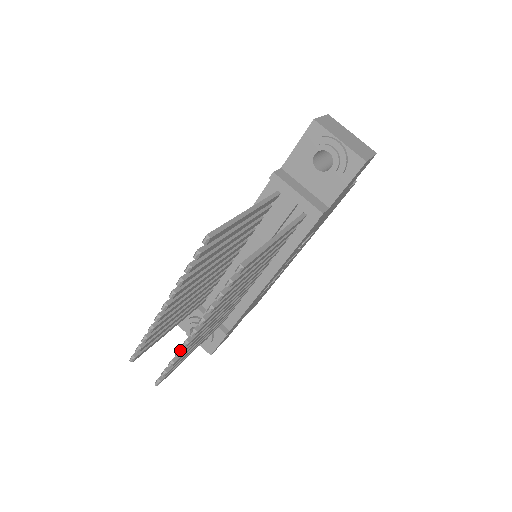
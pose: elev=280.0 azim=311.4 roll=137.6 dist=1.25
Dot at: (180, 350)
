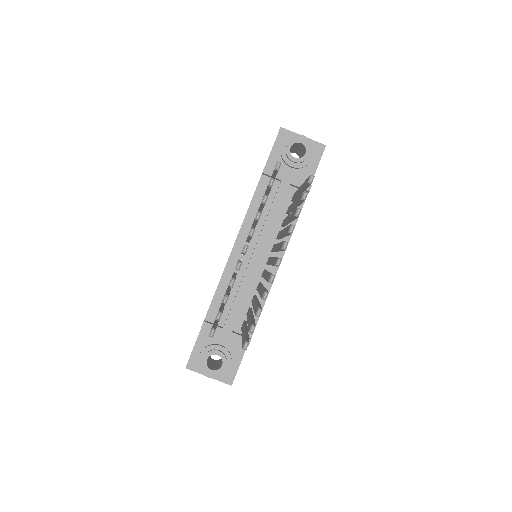
Dot at: (266, 291)
